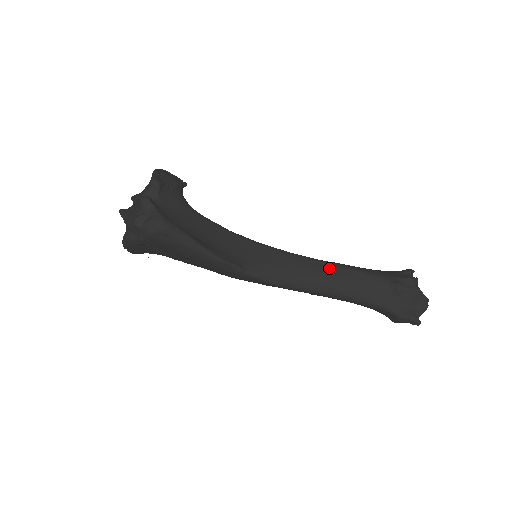
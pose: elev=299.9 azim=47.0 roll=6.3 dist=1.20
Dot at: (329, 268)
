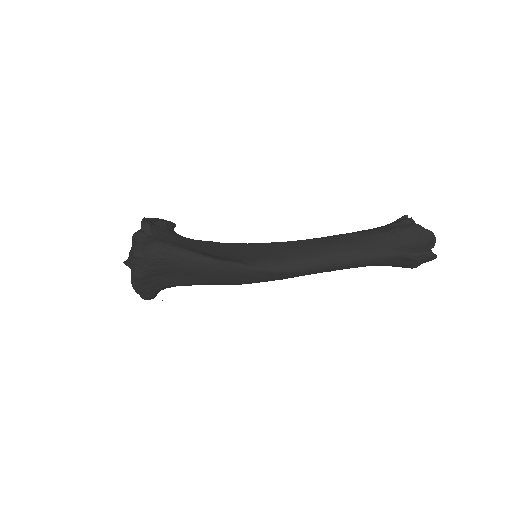
Dot at: (326, 241)
